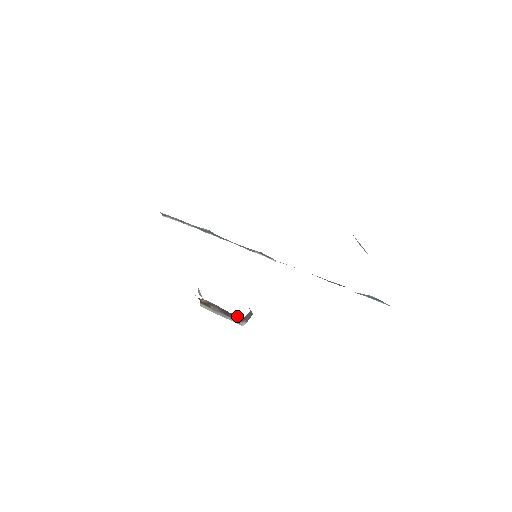
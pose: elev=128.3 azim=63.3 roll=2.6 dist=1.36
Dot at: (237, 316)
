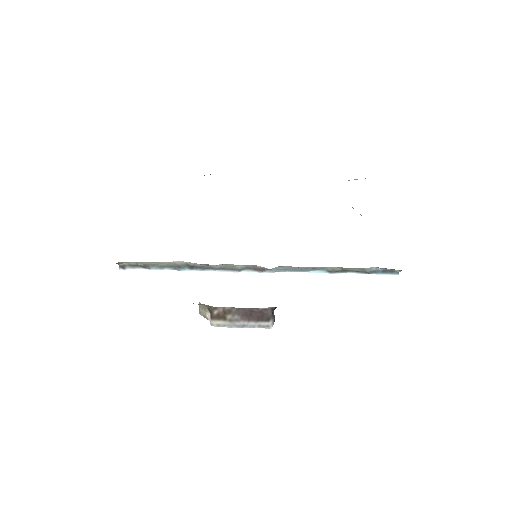
Dot at: (266, 310)
